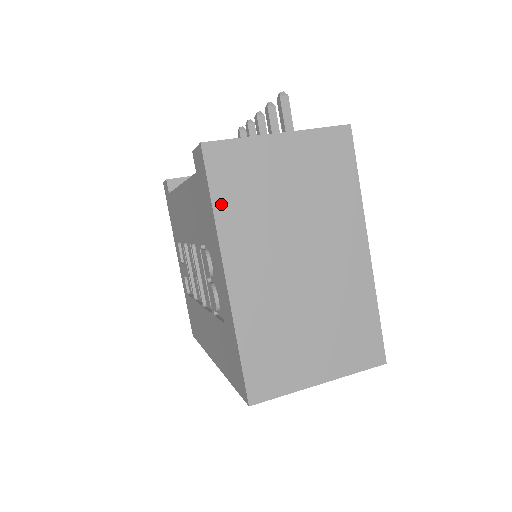
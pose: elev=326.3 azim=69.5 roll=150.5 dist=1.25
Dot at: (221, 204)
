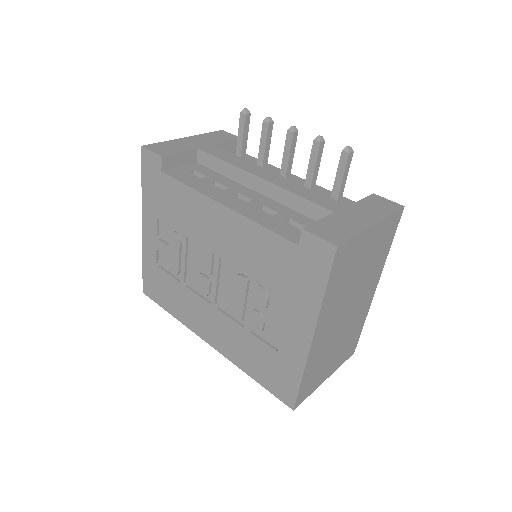
Dot at: (329, 289)
